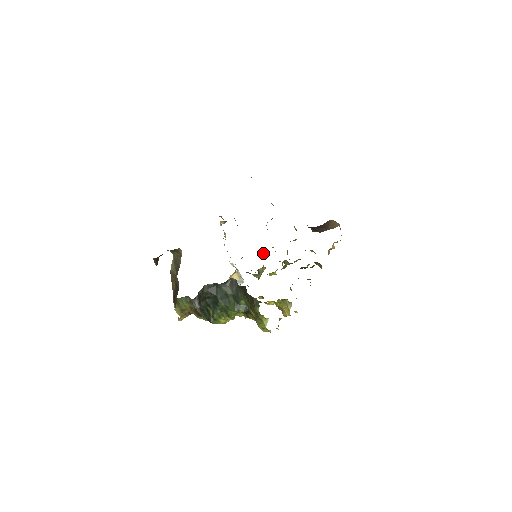
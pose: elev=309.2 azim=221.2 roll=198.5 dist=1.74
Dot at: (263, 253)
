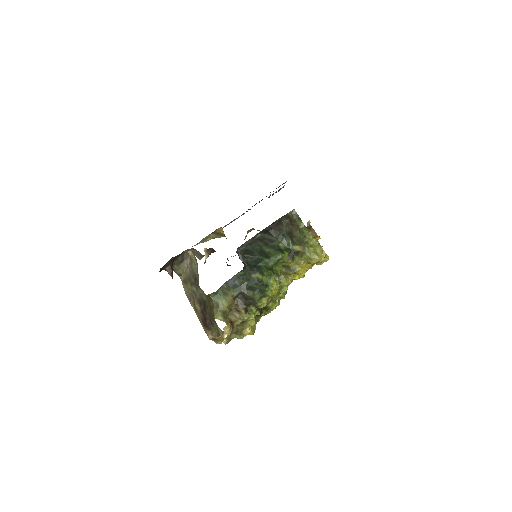
Dot at: occluded
